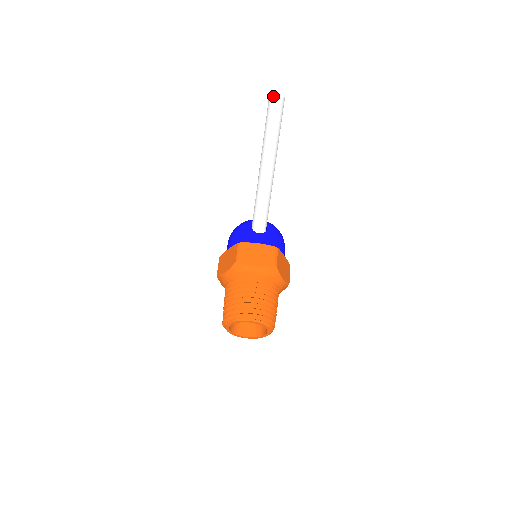
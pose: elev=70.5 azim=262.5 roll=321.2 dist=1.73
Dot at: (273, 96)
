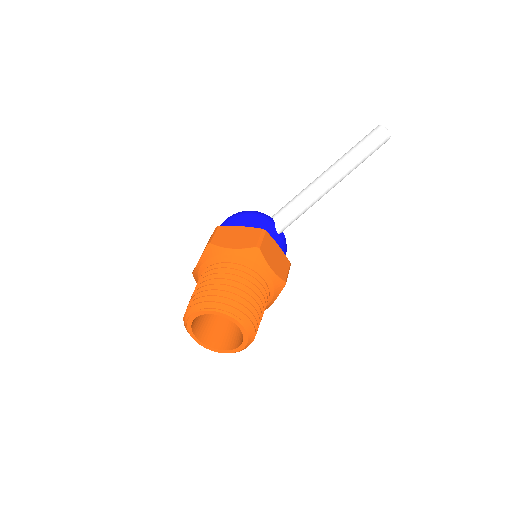
Dot at: (386, 128)
